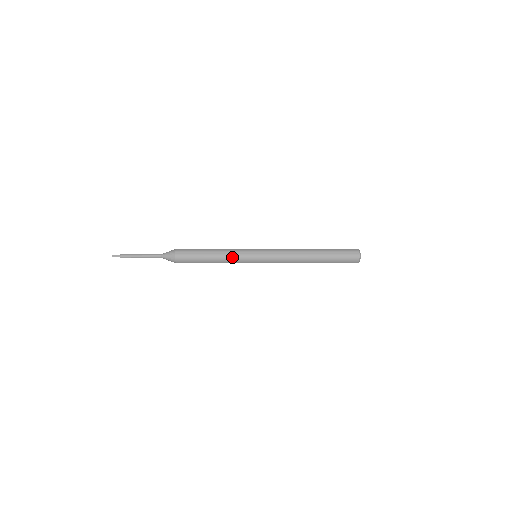
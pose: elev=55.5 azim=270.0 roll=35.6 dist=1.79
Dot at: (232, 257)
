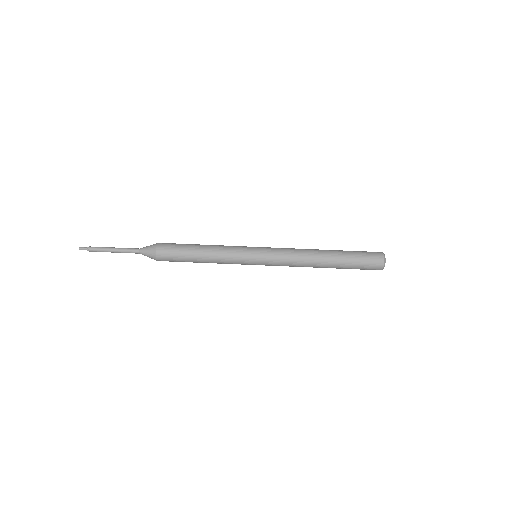
Dot at: (227, 247)
